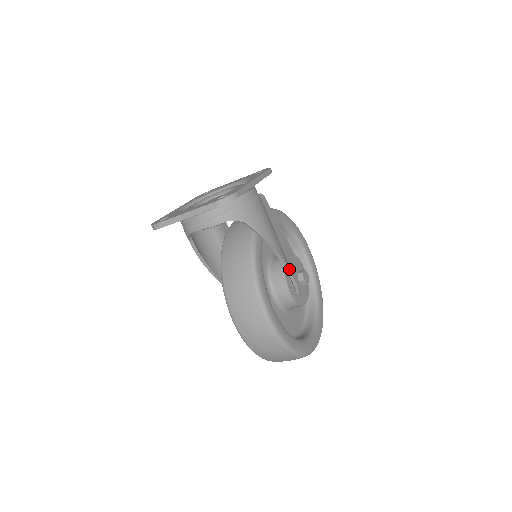
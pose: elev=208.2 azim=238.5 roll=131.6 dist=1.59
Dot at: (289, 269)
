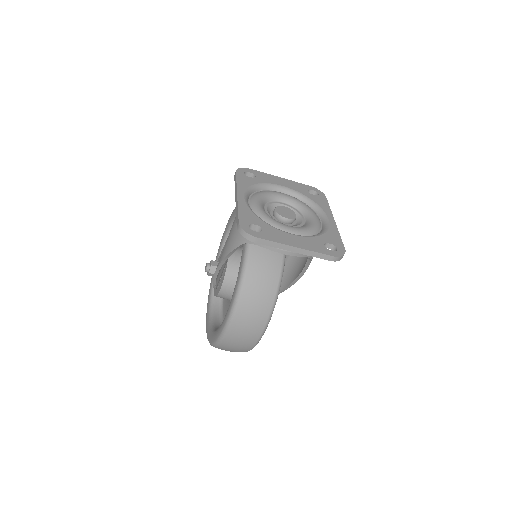
Dot at: occluded
